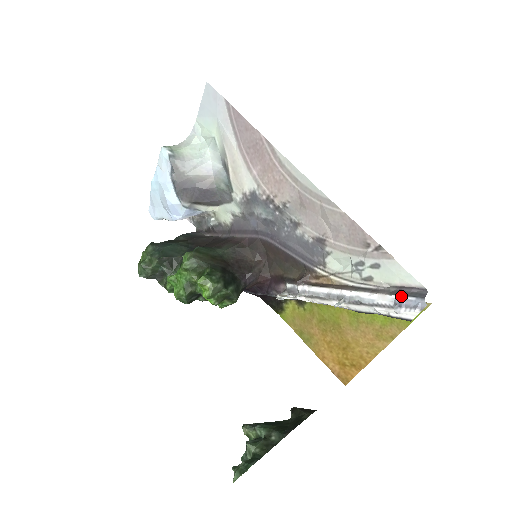
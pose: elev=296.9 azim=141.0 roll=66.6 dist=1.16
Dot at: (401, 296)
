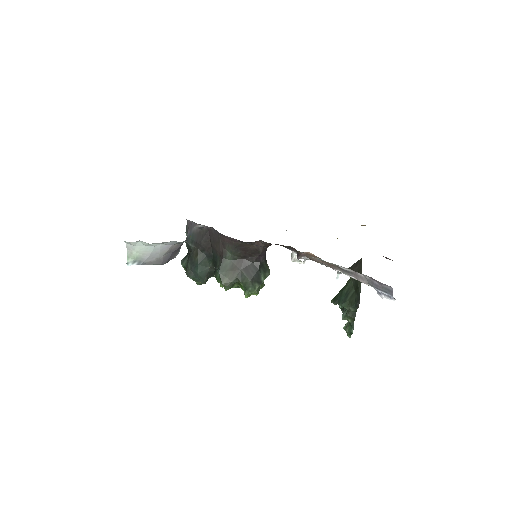
Dot at: (377, 290)
